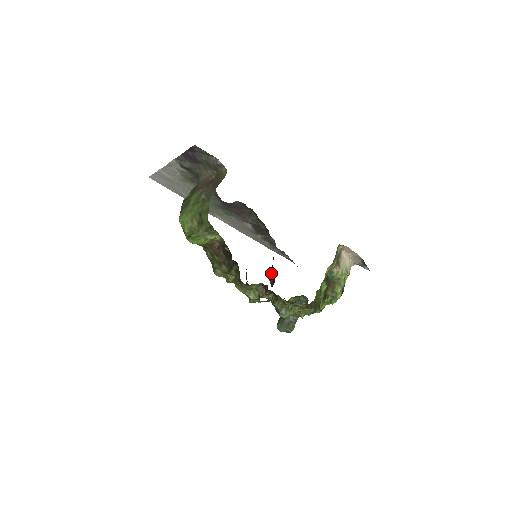
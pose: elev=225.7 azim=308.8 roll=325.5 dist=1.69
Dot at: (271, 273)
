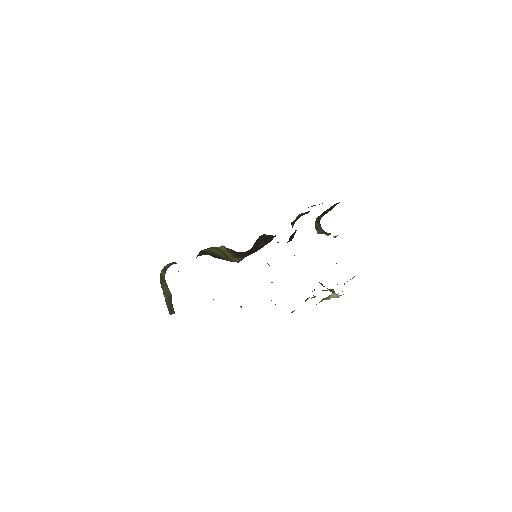
Dot at: occluded
